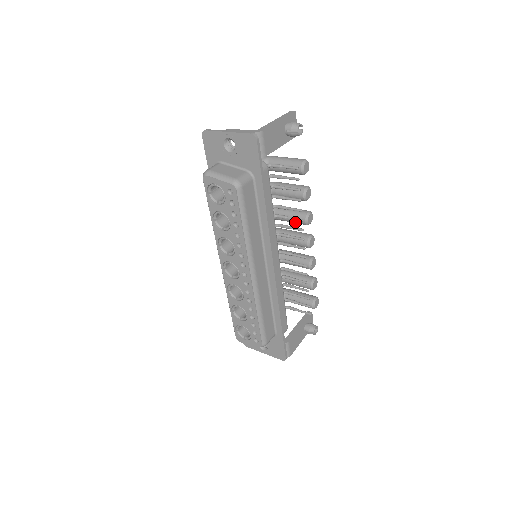
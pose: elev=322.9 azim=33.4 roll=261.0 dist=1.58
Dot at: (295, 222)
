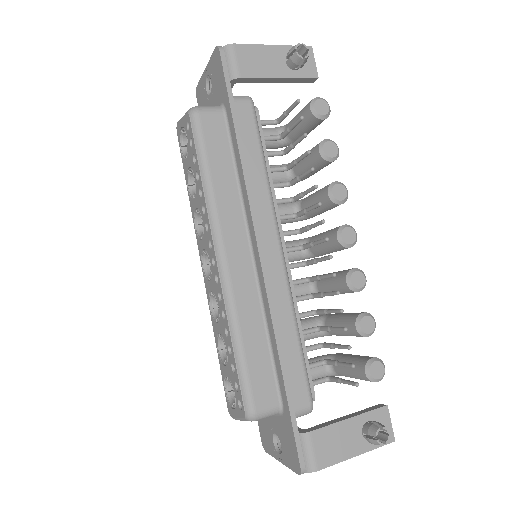
Dot at: occluded
